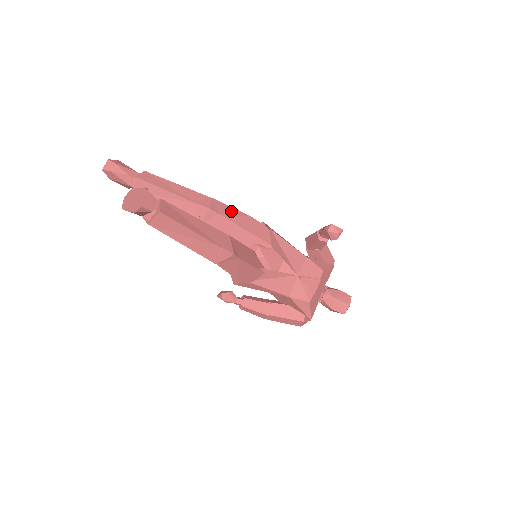
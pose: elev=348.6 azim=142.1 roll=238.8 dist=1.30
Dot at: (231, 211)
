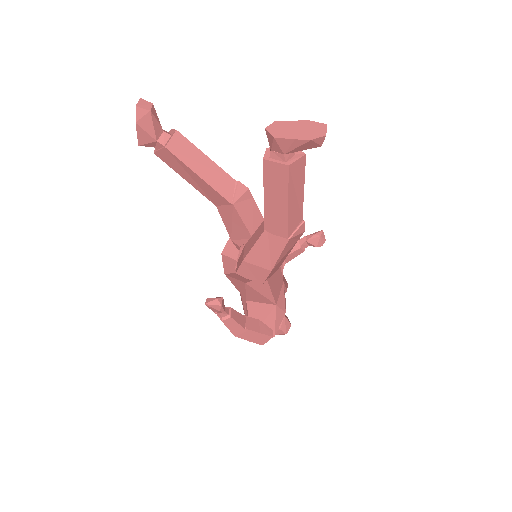
Dot at: occluded
